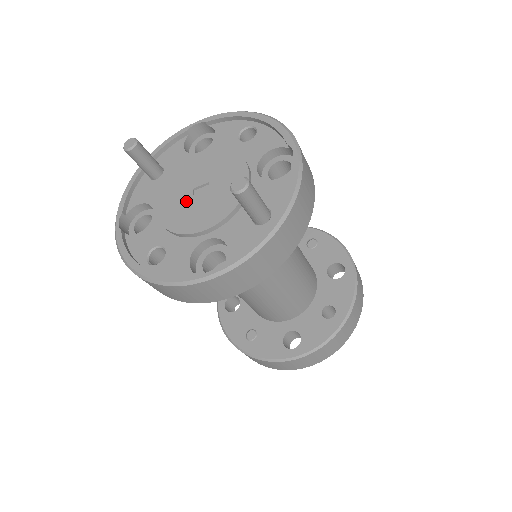
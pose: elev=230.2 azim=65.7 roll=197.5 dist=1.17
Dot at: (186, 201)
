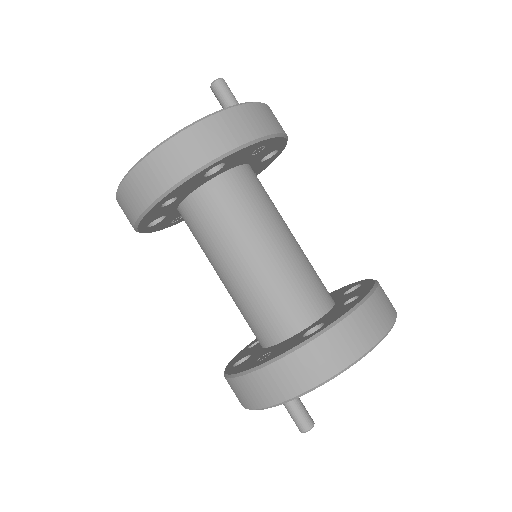
Dot at: occluded
